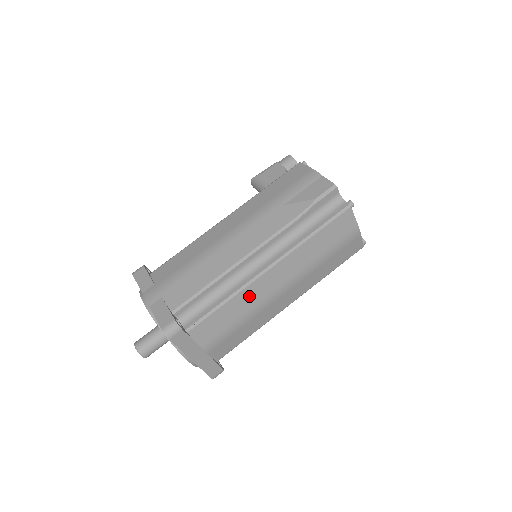
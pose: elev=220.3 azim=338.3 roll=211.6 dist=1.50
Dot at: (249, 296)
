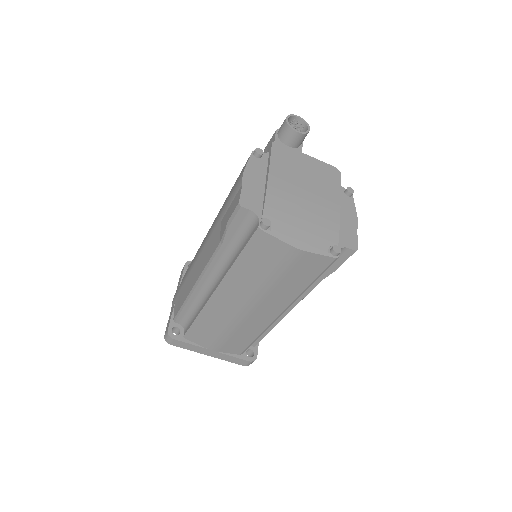
Dot at: (215, 315)
